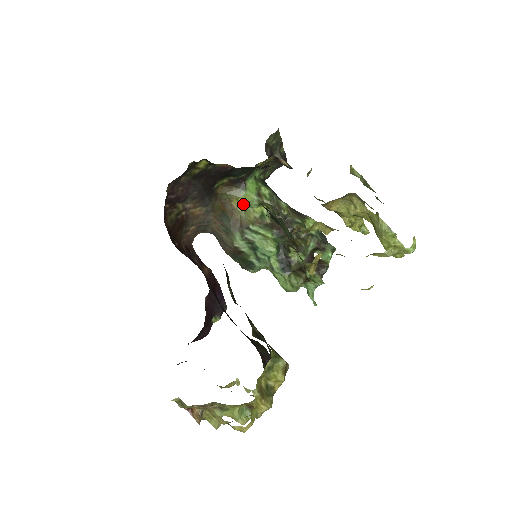
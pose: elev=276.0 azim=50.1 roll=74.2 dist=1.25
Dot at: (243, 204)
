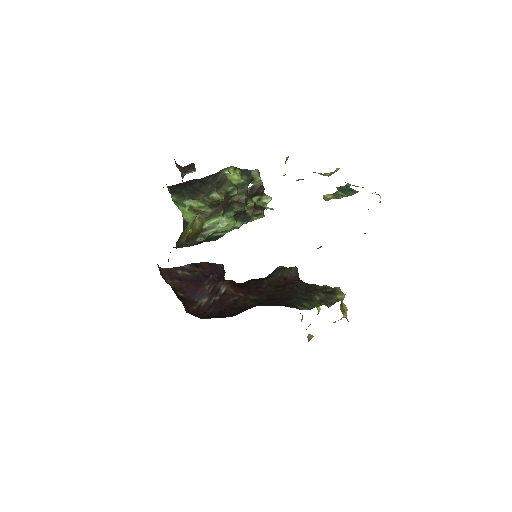
Dot at: (191, 228)
